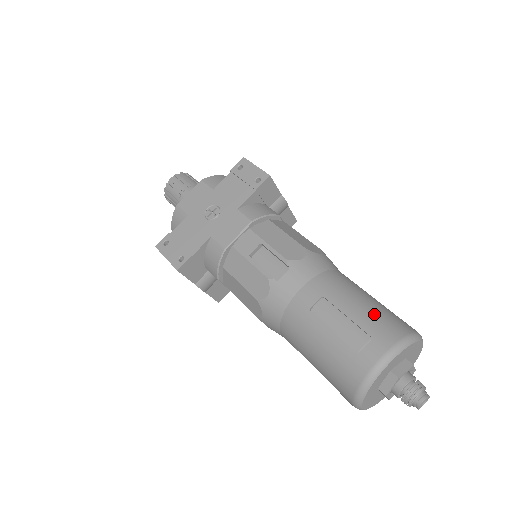
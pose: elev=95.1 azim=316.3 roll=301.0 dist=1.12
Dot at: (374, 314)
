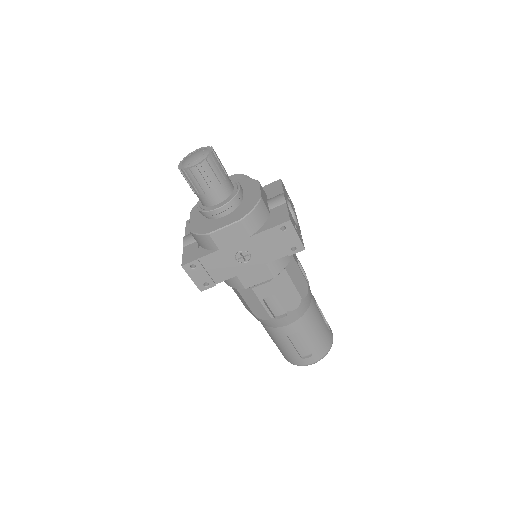
Dot at: (320, 341)
